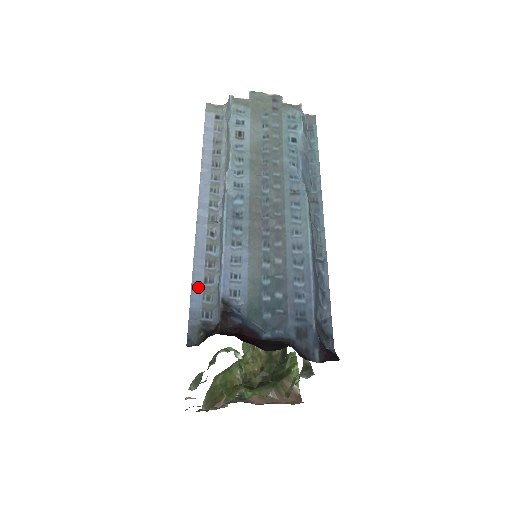
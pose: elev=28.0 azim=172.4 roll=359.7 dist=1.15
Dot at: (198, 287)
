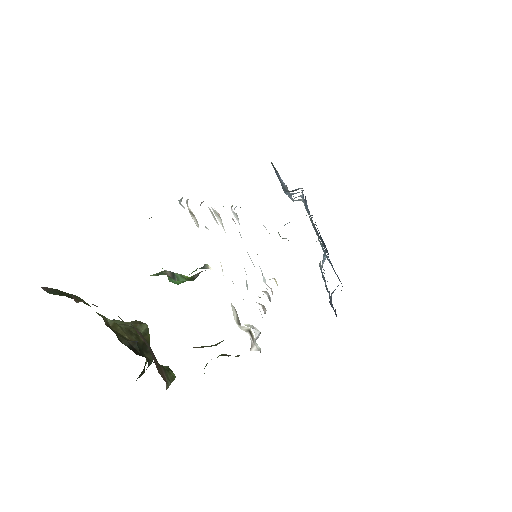
Dot at: occluded
